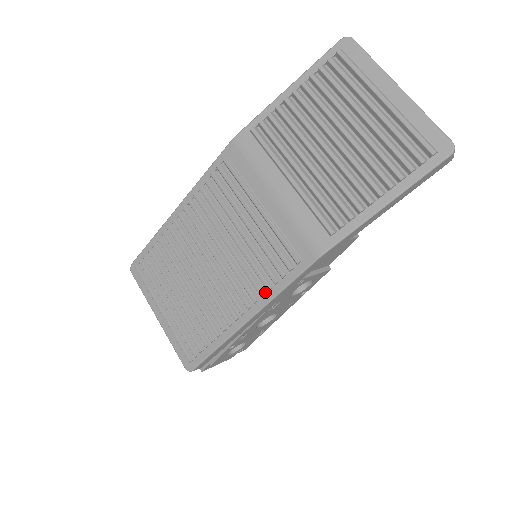
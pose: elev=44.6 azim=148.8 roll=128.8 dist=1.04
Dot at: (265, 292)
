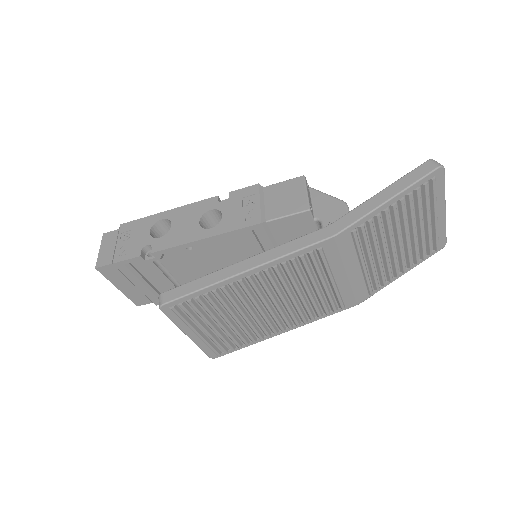
Dot at: (308, 320)
